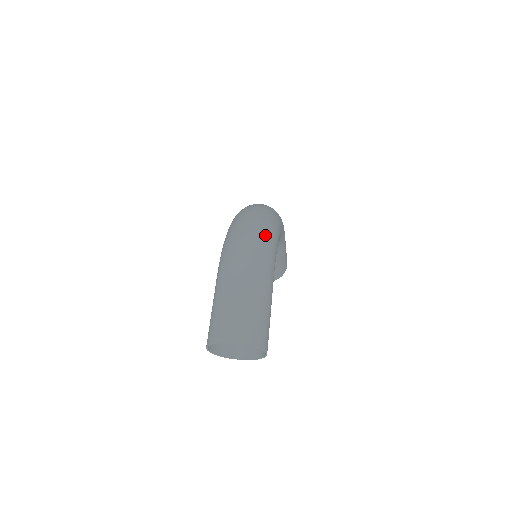
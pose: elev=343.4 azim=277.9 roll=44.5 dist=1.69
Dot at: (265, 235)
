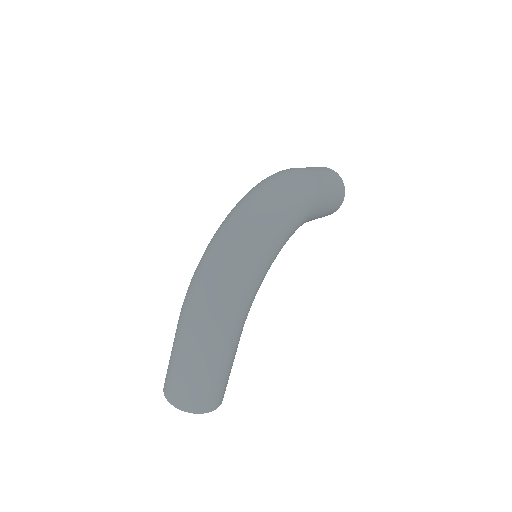
Dot at: (229, 294)
